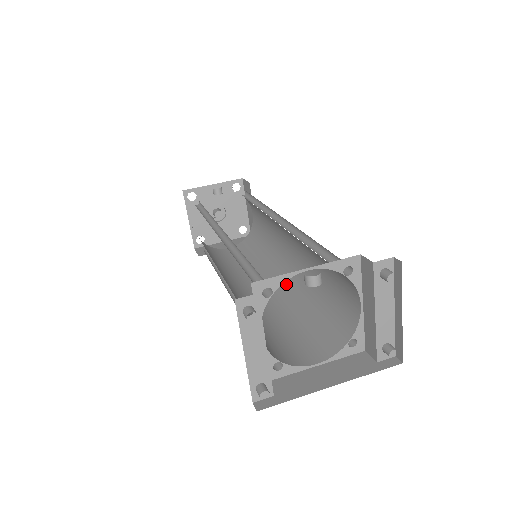
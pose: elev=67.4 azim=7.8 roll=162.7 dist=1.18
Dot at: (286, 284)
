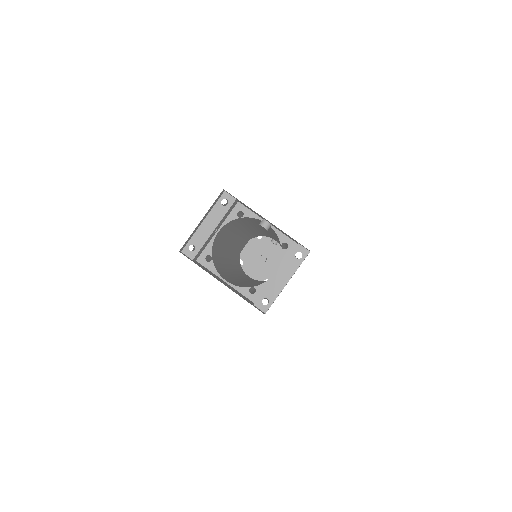
Dot at: occluded
